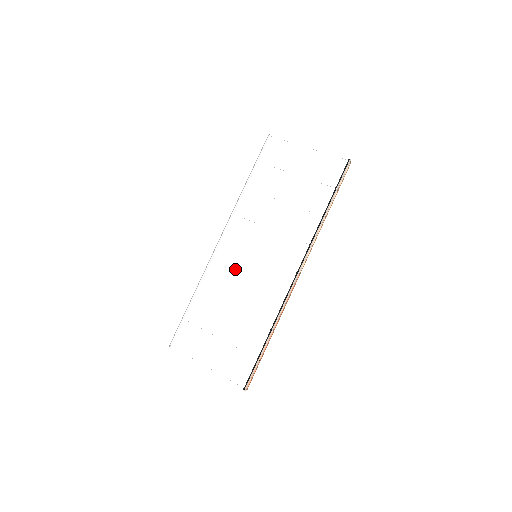
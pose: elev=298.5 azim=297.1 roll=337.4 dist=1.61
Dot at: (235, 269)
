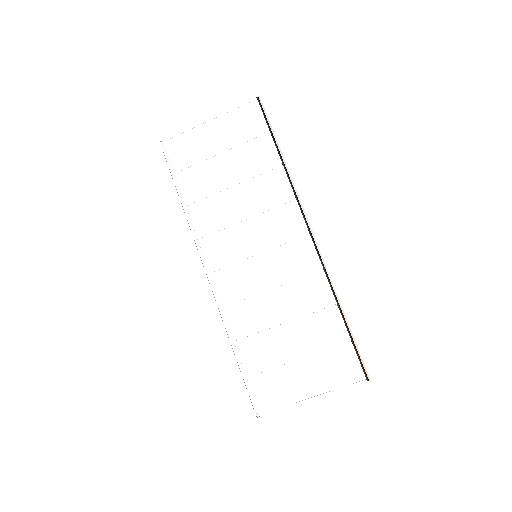
Dot at: (249, 285)
